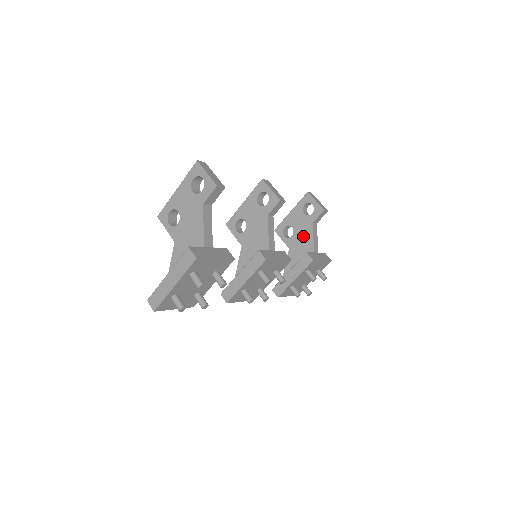
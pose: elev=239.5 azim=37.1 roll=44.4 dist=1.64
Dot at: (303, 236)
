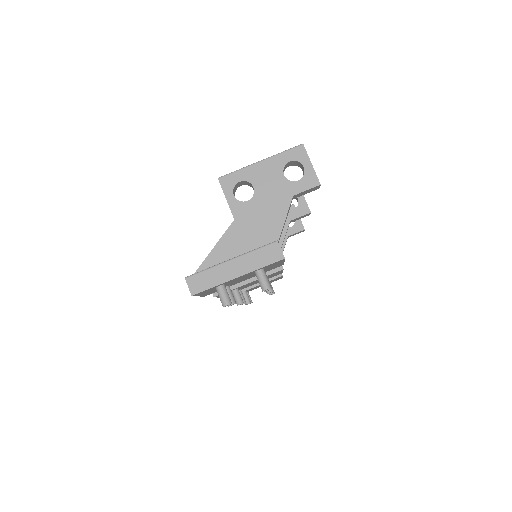
Dot at: occluded
